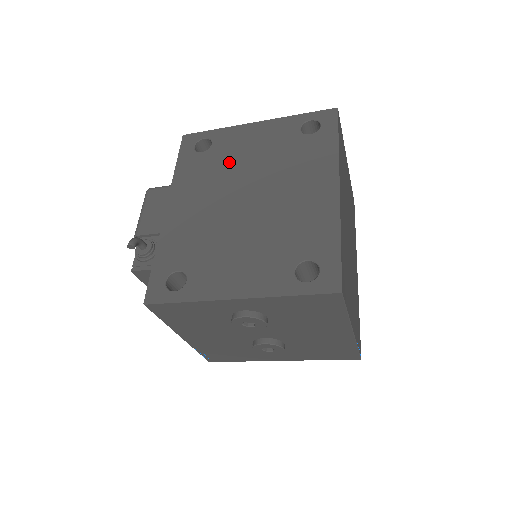
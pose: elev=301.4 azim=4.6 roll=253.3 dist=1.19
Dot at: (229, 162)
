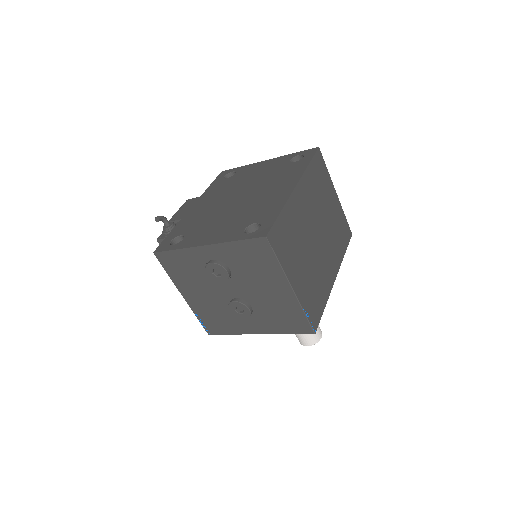
Dot at: (240, 181)
